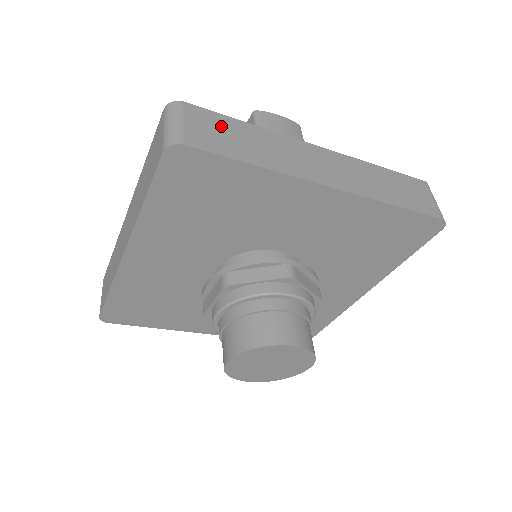
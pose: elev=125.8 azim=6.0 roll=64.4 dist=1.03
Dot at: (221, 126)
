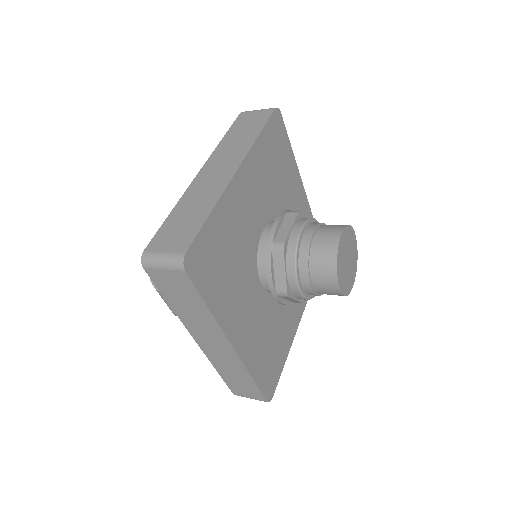
Dot at: occluded
